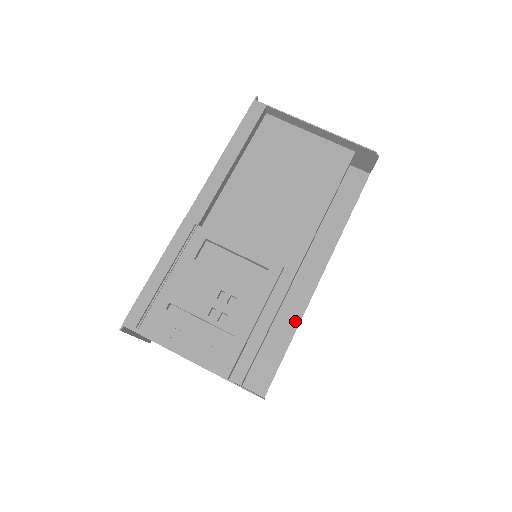
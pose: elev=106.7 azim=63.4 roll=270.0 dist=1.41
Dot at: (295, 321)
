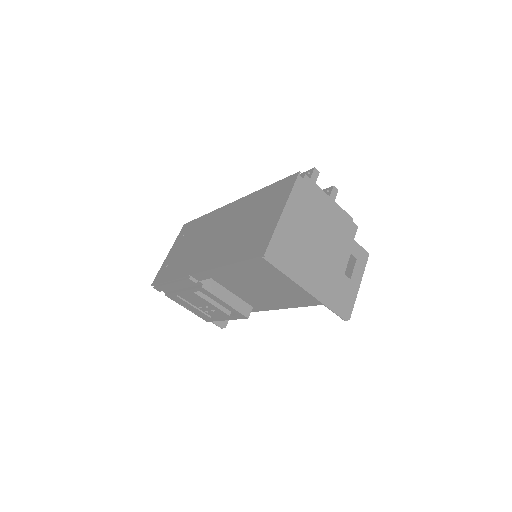
Dot at: occluded
